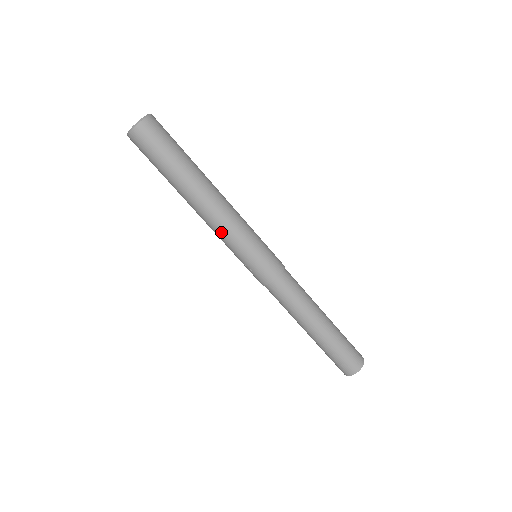
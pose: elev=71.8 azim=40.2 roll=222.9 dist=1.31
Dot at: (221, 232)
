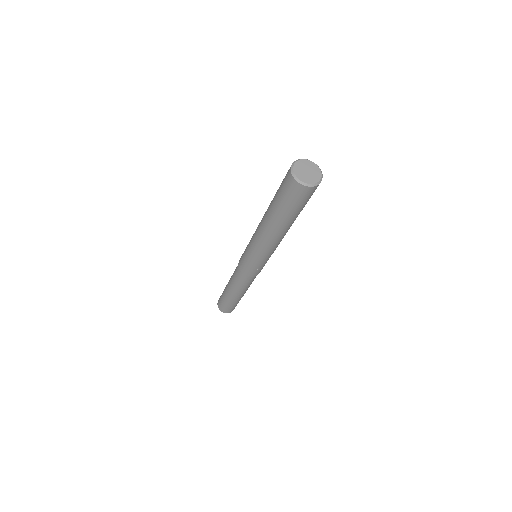
Dot at: (271, 250)
